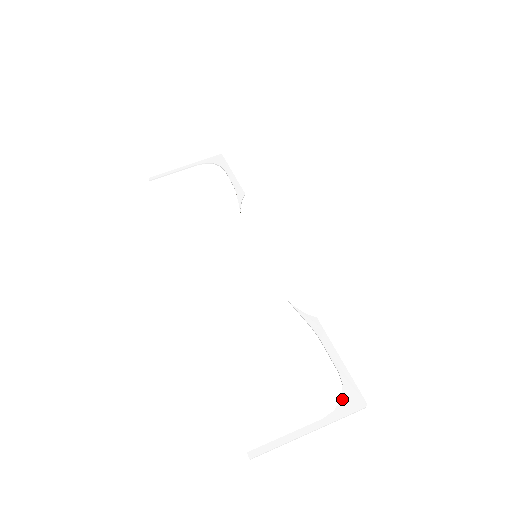
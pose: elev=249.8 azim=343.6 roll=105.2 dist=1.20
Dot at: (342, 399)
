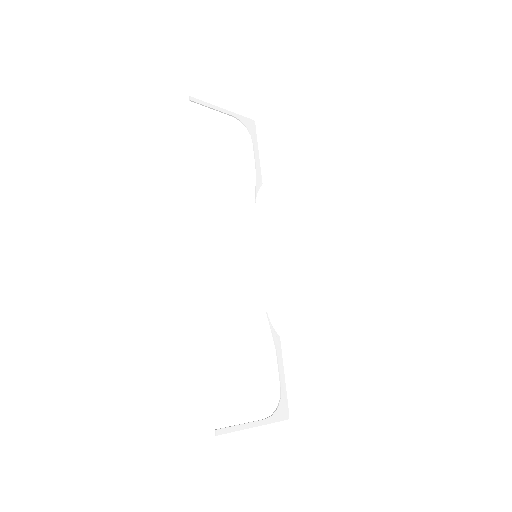
Dot at: (278, 409)
